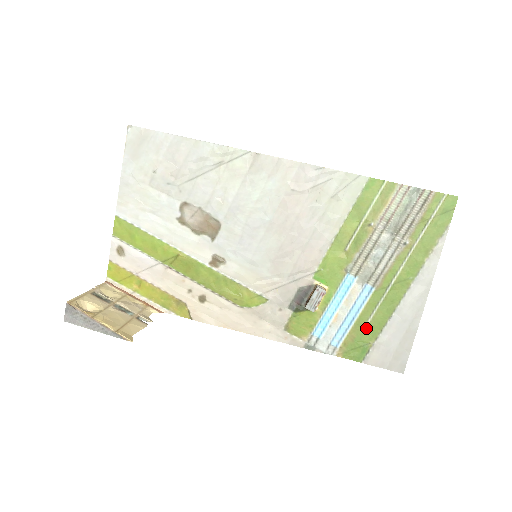
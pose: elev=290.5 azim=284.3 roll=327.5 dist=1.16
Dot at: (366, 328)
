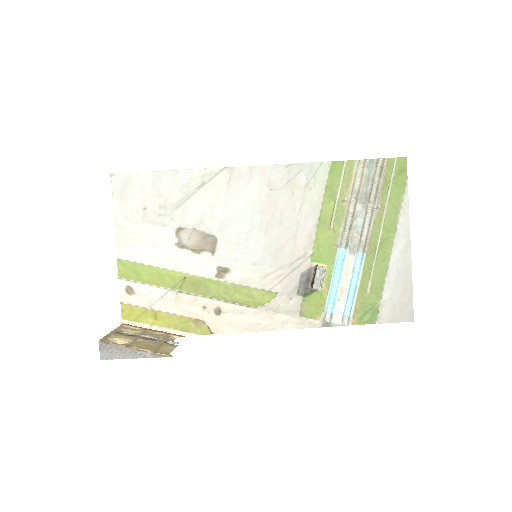
Dot at: (369, 291)
